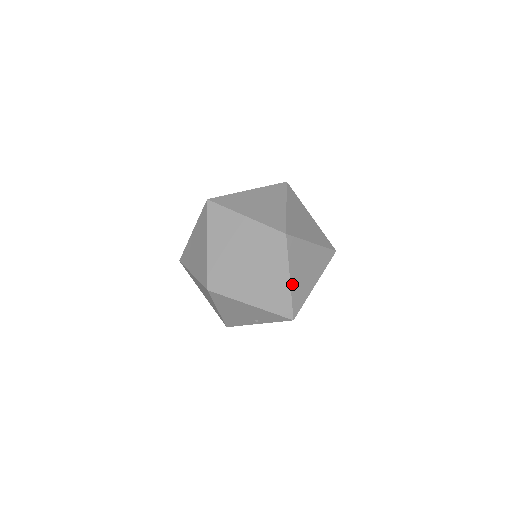
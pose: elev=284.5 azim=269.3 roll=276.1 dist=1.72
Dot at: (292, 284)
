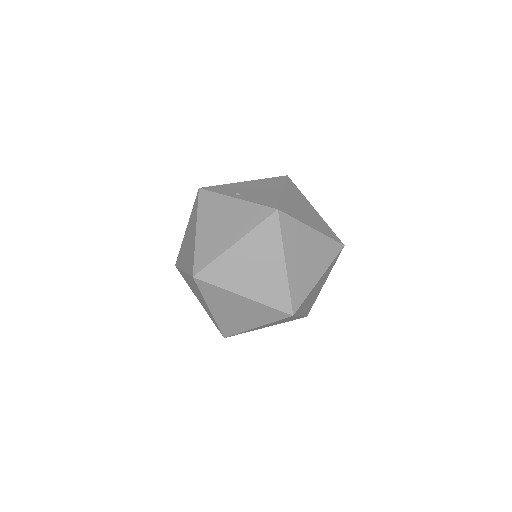
Dot at: (303, 314)
